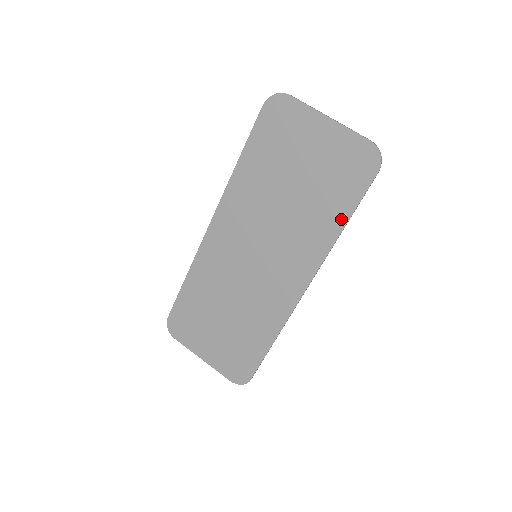
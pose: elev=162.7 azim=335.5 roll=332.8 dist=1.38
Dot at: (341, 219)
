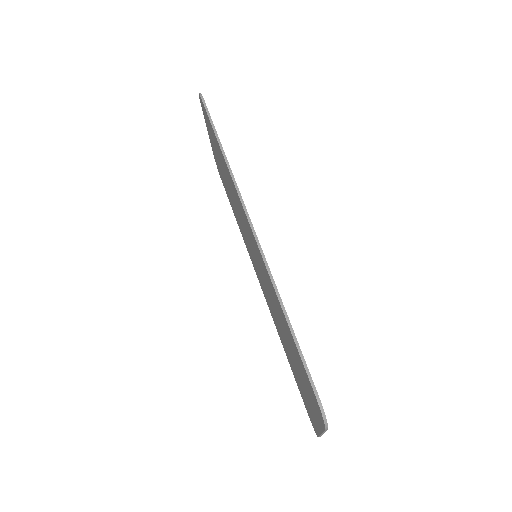
Dot at: (287, 358)
